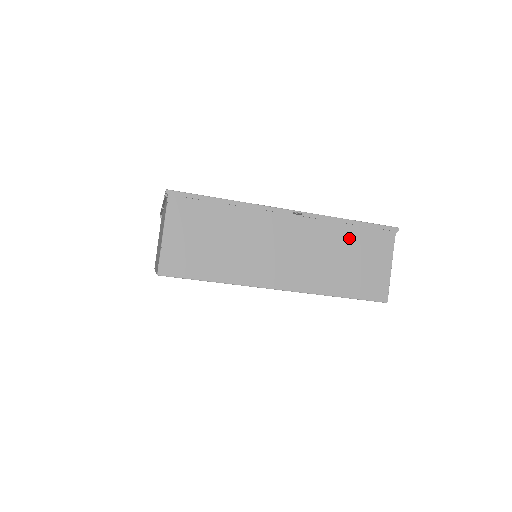
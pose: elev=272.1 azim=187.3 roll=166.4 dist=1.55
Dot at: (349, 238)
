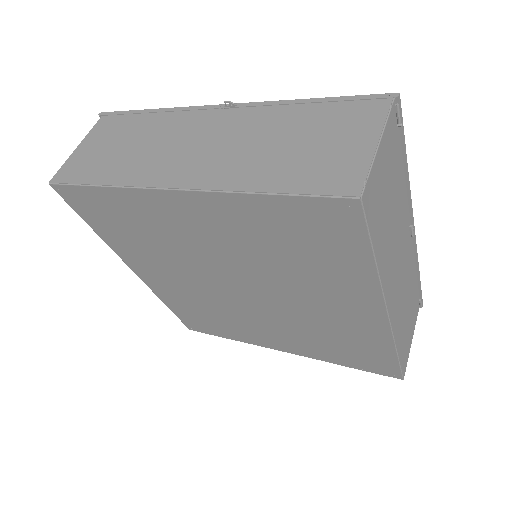
Dot at: (302, 119)
